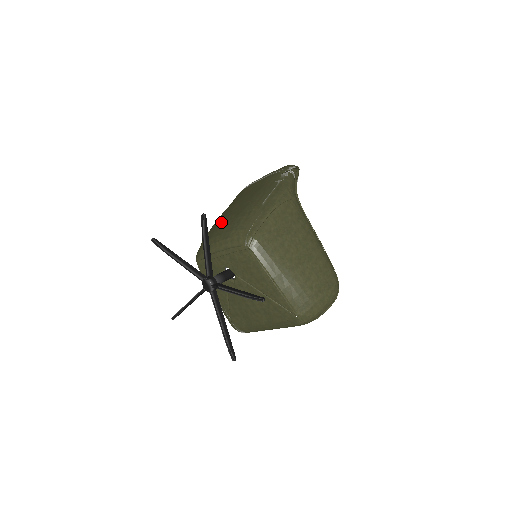
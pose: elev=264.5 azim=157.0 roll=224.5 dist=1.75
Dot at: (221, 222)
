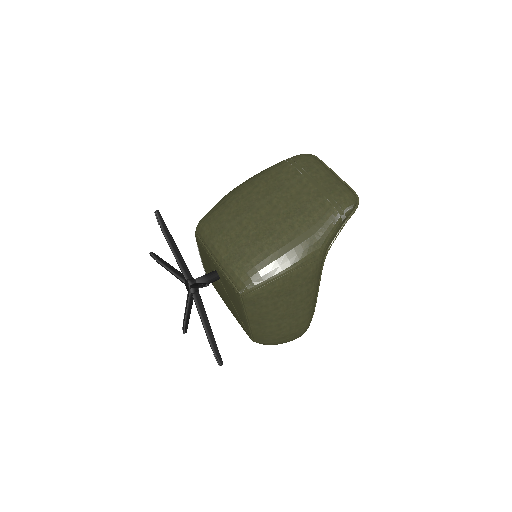
Dot at: (238, 222)
